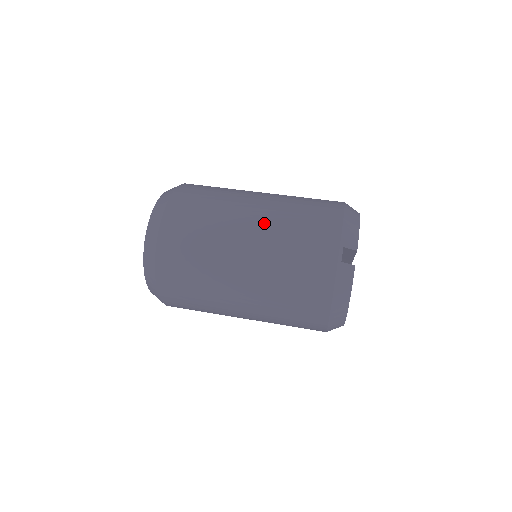
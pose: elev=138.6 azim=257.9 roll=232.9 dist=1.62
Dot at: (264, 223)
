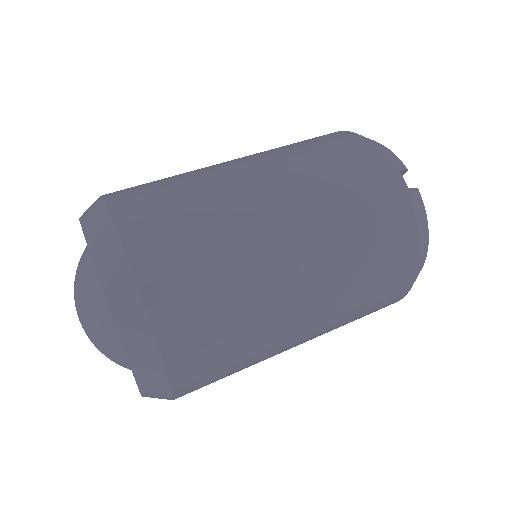
Dot at: (286, 184)
